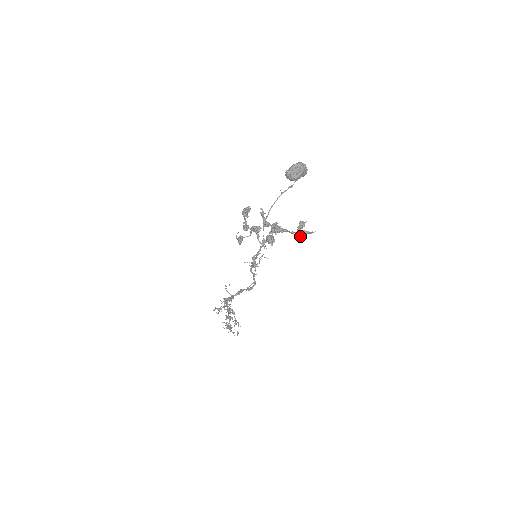
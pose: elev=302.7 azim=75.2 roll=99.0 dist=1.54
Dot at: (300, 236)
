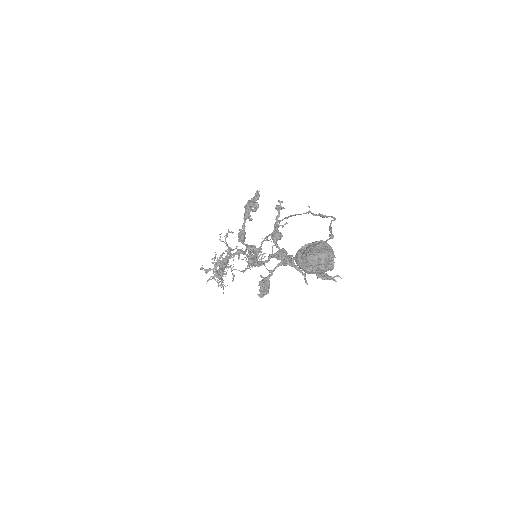
Dot at: (317, 275)
